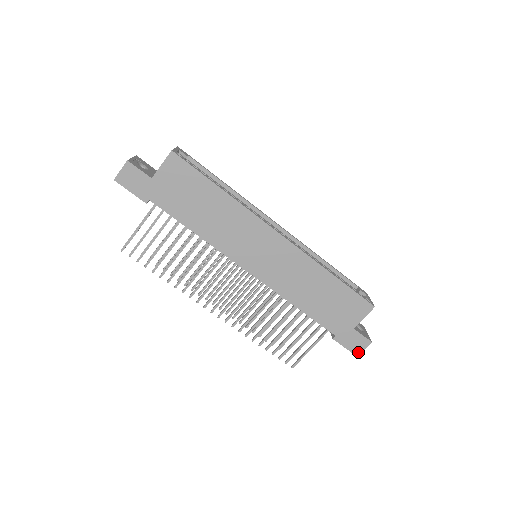
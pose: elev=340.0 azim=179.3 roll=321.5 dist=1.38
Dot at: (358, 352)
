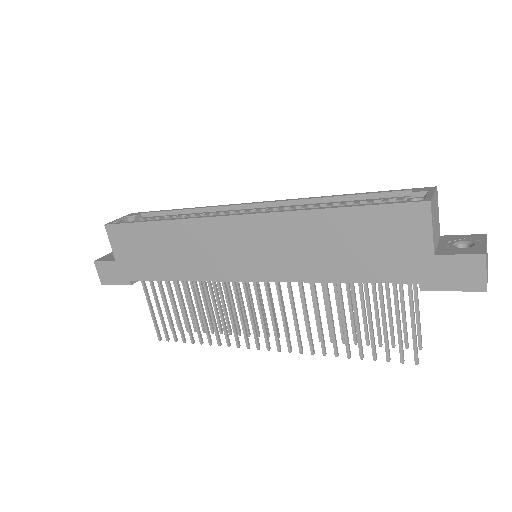
Dot at: (480, 284)
